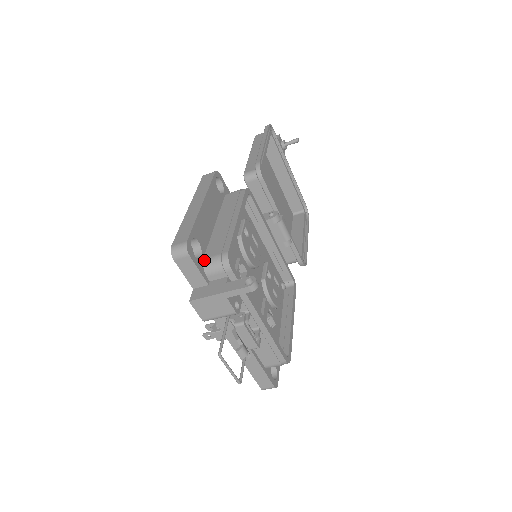
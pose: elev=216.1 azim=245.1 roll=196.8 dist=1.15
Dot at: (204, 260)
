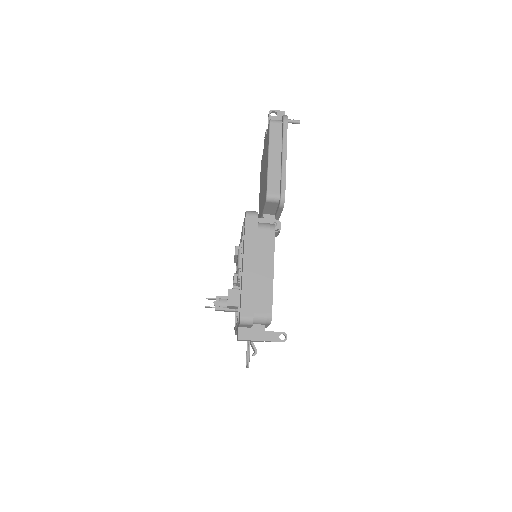
Dot at: occluded
